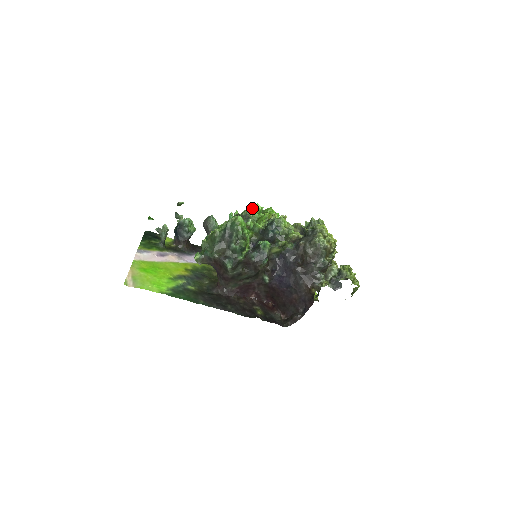
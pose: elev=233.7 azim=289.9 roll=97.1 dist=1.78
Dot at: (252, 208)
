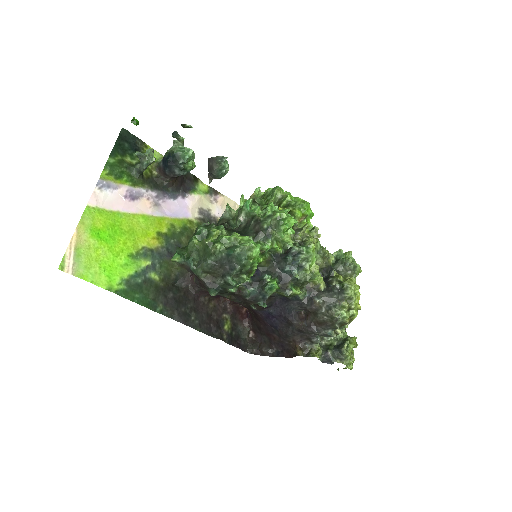
Dot at: (281, 223)
